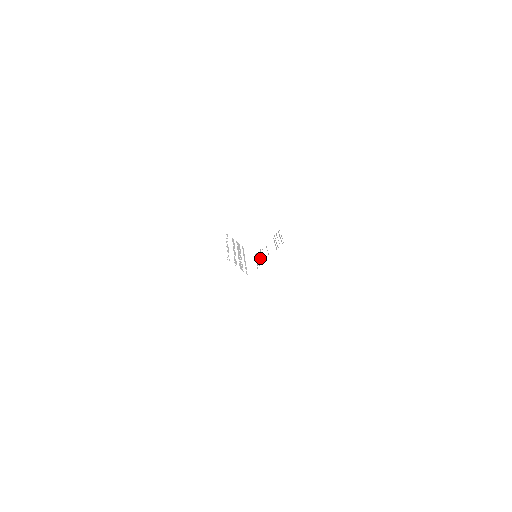
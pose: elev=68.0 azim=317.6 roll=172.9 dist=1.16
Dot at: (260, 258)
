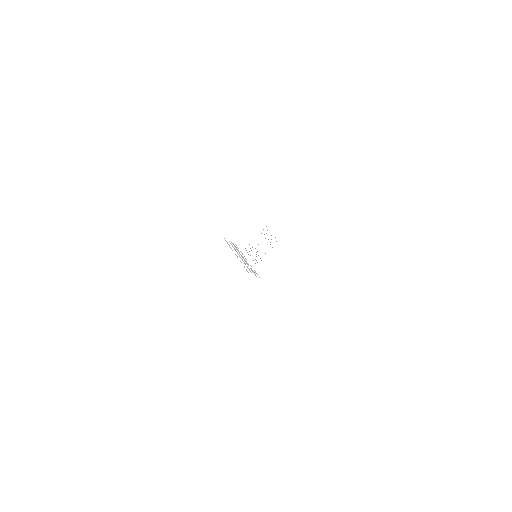
Dot at: occluded
